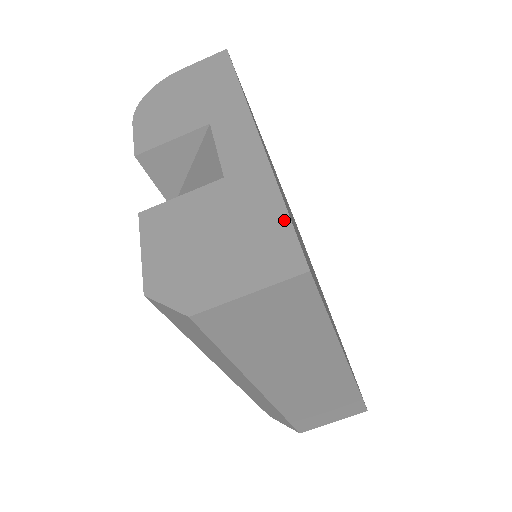
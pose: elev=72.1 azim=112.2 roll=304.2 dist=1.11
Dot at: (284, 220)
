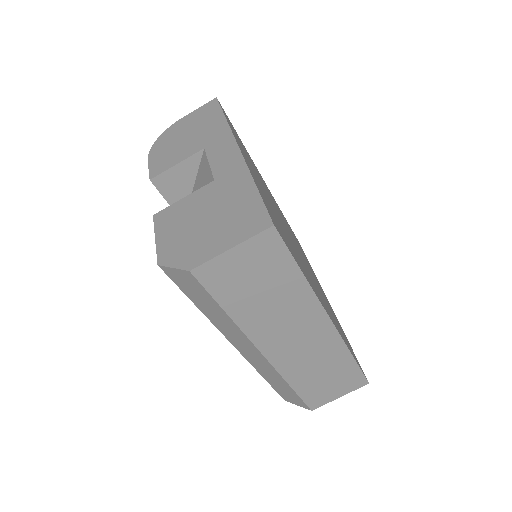
Dot at: (256, 198)
